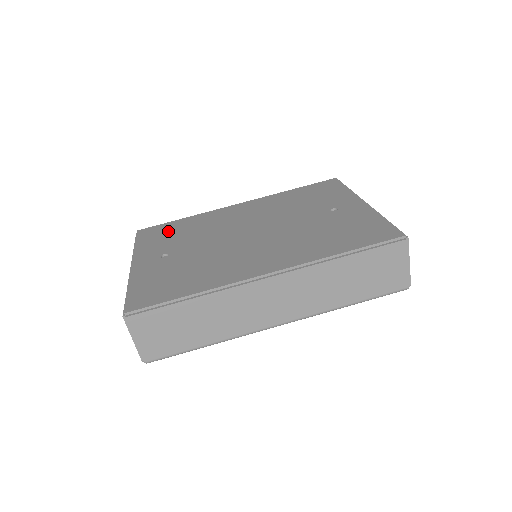
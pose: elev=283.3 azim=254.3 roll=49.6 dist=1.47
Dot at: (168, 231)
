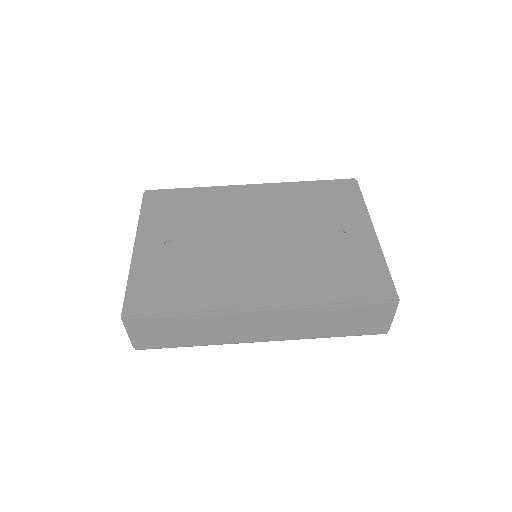
Dot at: (176, 204)
